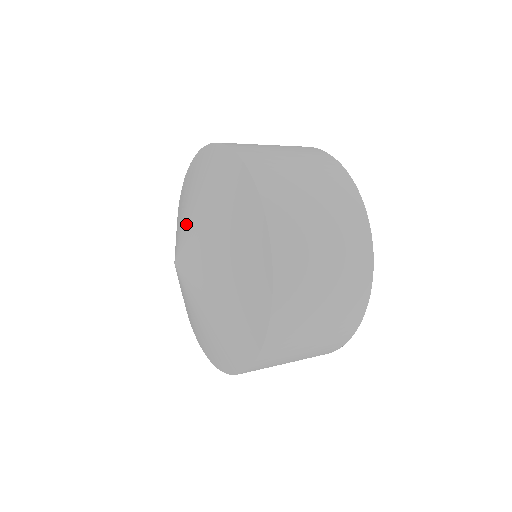
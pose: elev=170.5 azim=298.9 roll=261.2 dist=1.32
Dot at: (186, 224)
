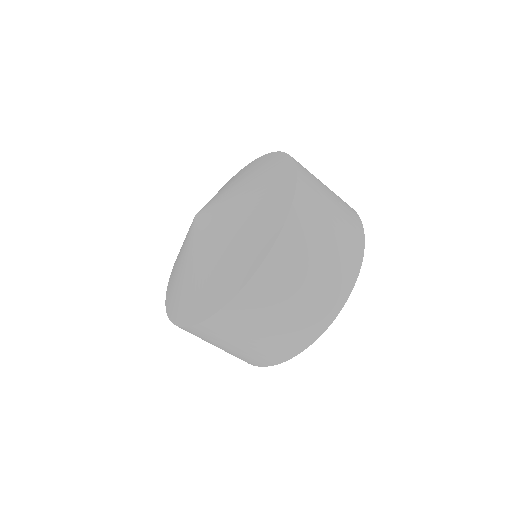
Dot at: occluded
